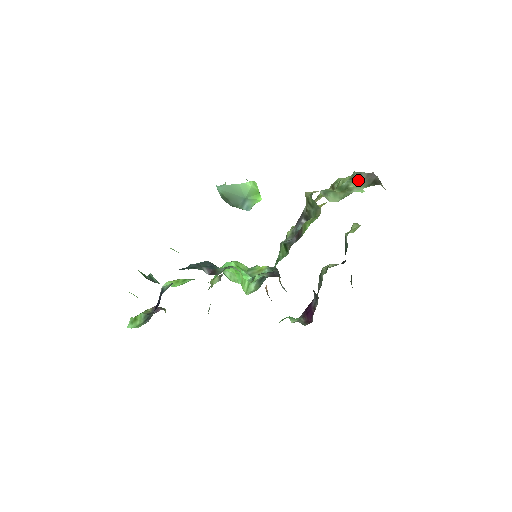
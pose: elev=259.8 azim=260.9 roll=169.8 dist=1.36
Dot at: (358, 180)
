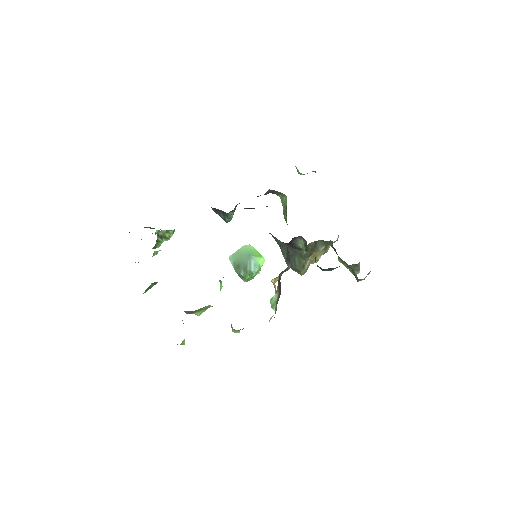
Dot at: occluded
